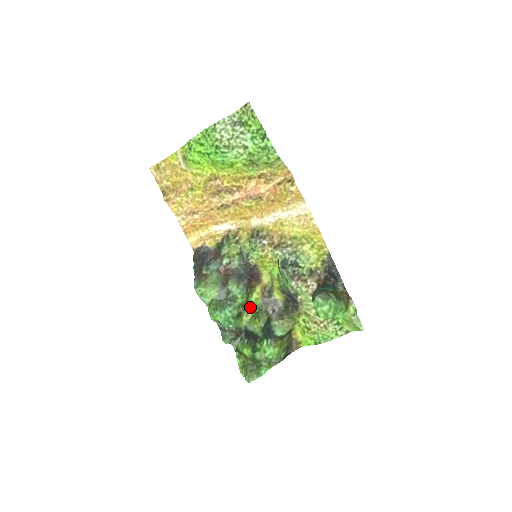
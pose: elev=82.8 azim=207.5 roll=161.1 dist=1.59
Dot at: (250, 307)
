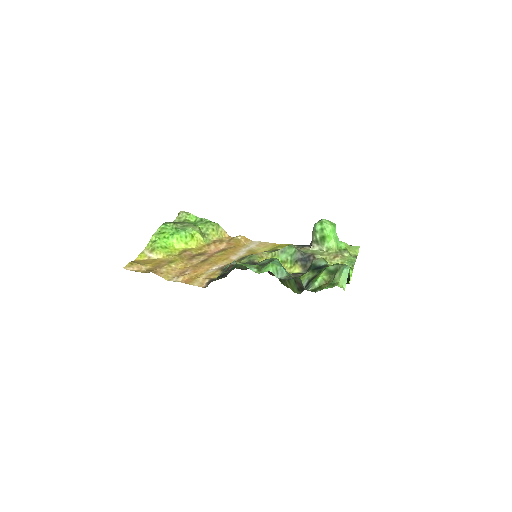
Dot at: occluded
